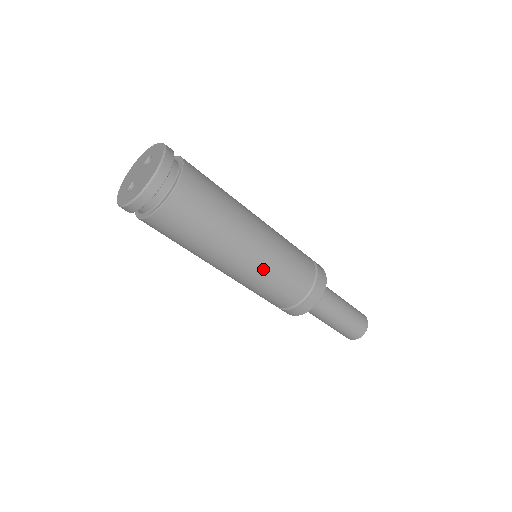
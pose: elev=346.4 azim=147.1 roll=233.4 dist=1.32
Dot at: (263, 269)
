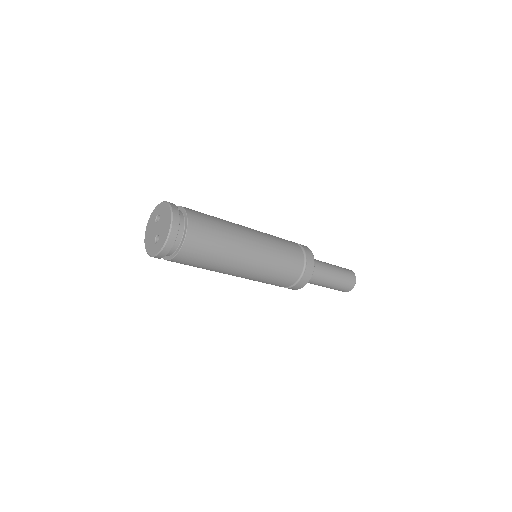
Dot at: (268, 255)
